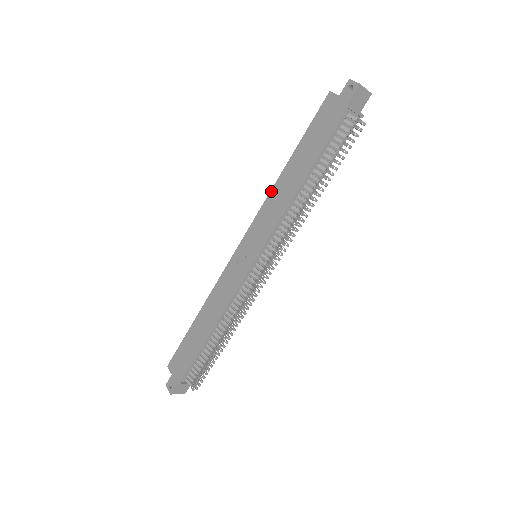
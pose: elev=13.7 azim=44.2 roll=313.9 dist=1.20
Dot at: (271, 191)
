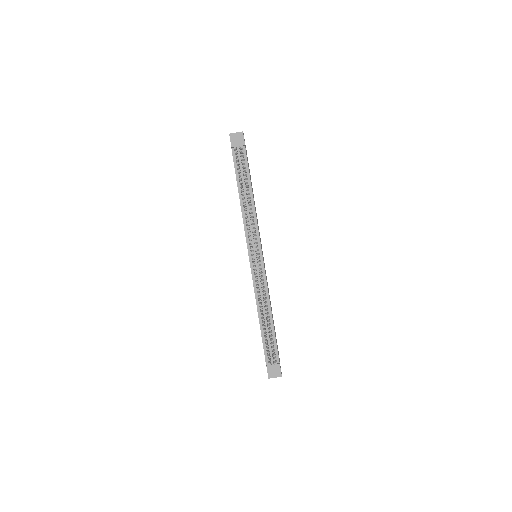
Dot at: occluded
